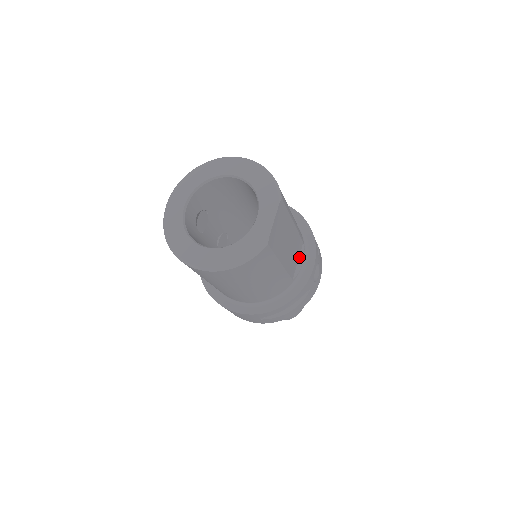
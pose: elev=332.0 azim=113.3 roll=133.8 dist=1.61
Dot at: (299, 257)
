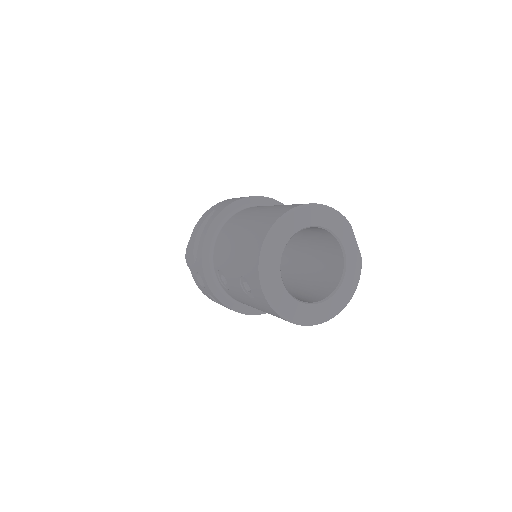
Dot at: occluded
